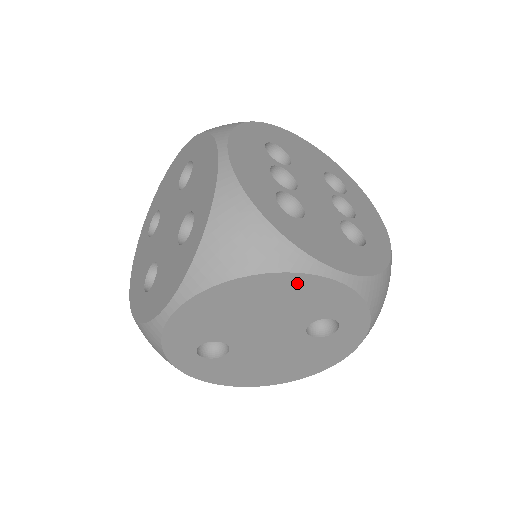
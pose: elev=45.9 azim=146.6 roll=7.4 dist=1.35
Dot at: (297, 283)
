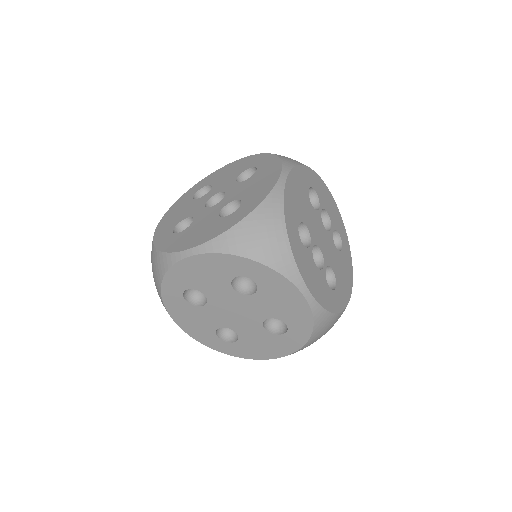
Dot at: occluded
